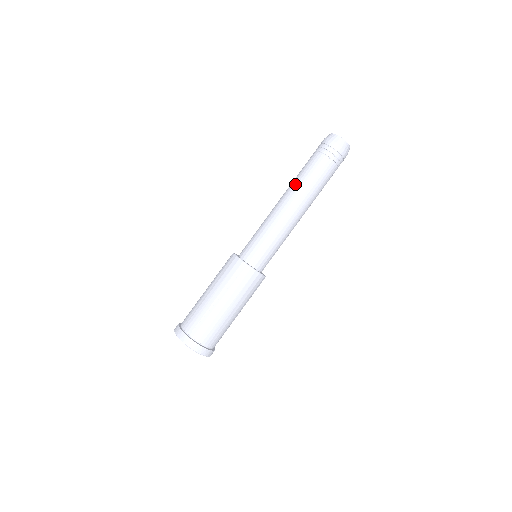
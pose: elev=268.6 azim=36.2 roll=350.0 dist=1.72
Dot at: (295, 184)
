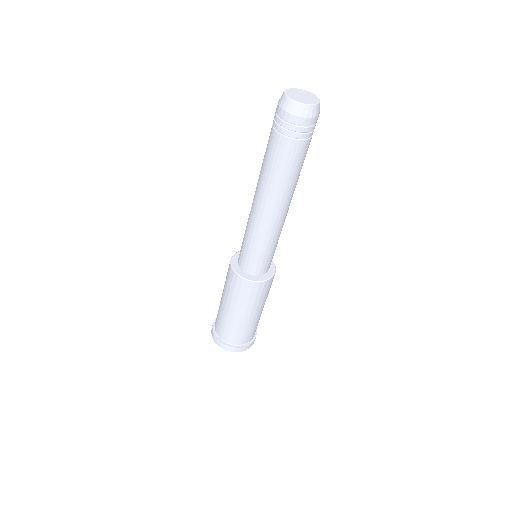
Dot at: occluded
